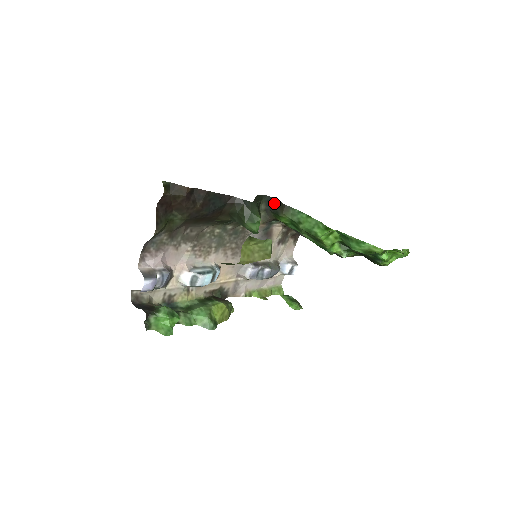
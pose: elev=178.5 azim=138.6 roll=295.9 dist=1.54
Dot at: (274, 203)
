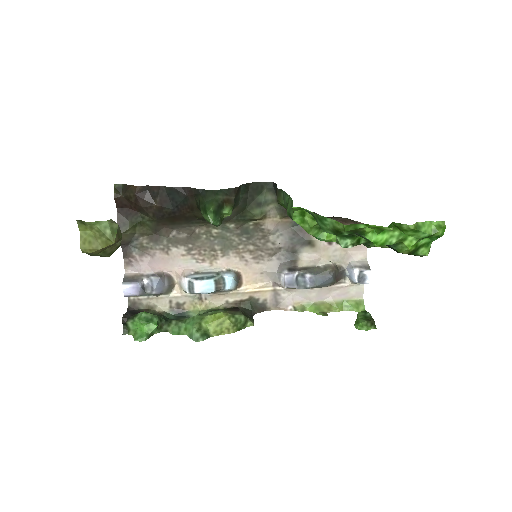
Dot at: occluded
